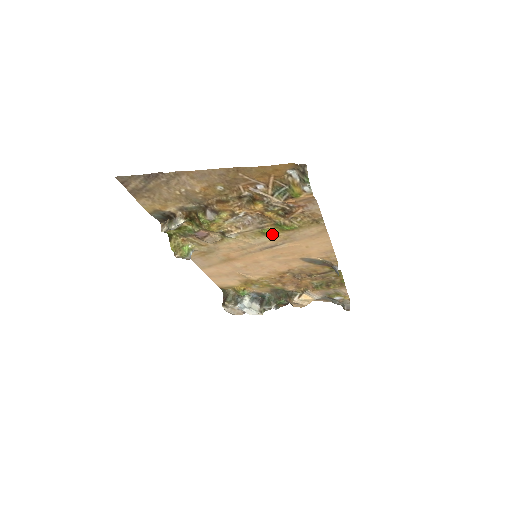
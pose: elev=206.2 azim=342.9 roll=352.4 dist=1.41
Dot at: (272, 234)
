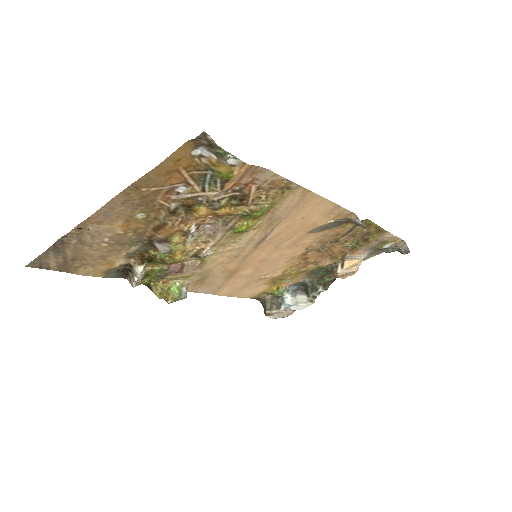
Dot at: (250, 228)
